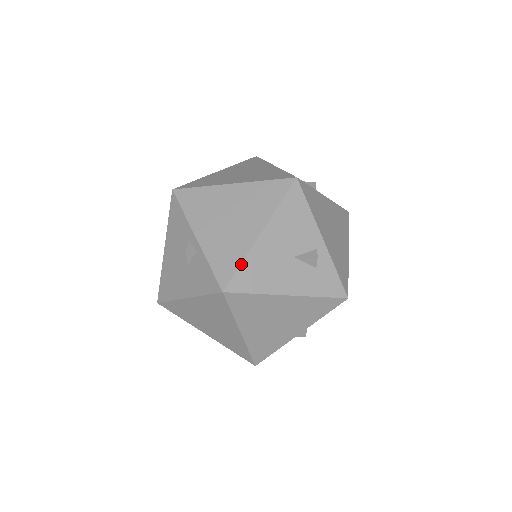
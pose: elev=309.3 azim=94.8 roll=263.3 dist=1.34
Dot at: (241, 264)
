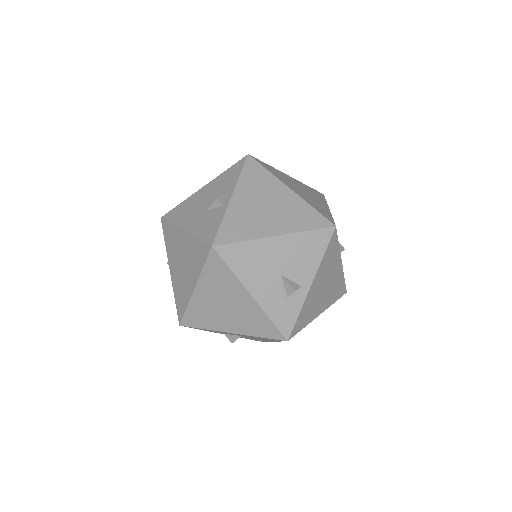
Dot at: (242, 241)
